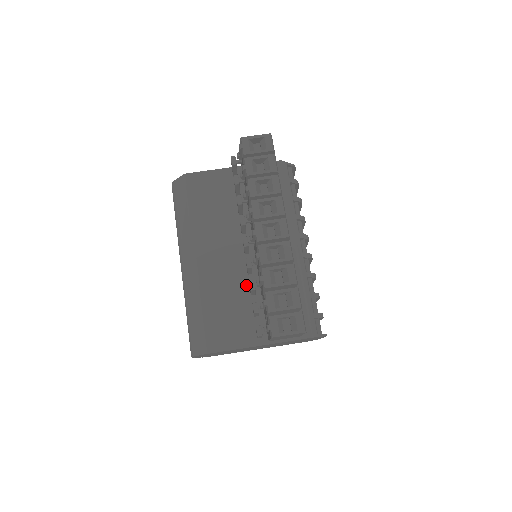
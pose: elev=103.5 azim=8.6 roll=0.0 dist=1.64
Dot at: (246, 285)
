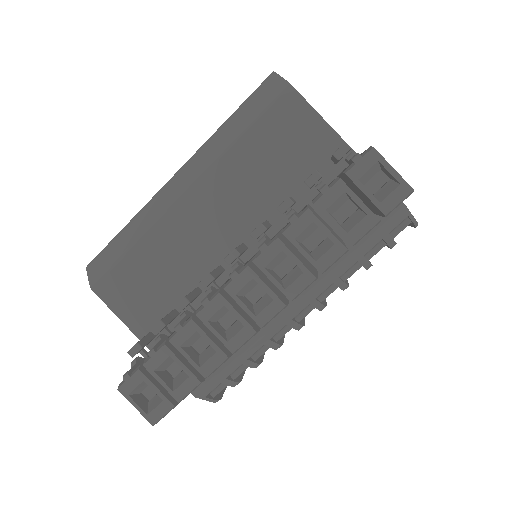
Dot at: (199, 279)
